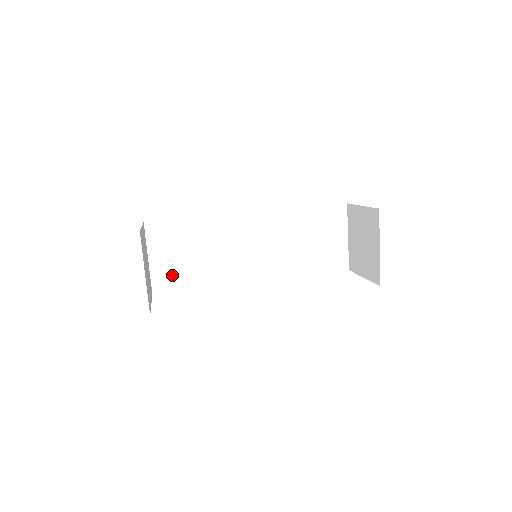
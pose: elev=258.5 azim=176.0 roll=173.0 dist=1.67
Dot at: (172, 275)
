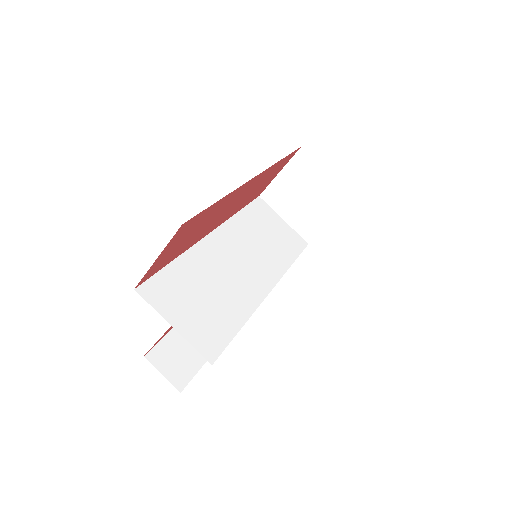
Dot at: (209, 330)
